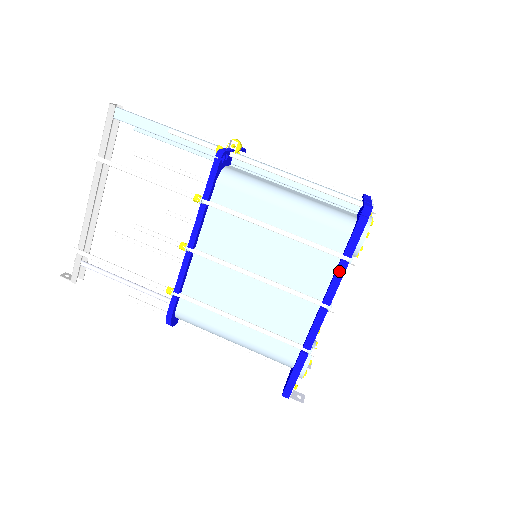
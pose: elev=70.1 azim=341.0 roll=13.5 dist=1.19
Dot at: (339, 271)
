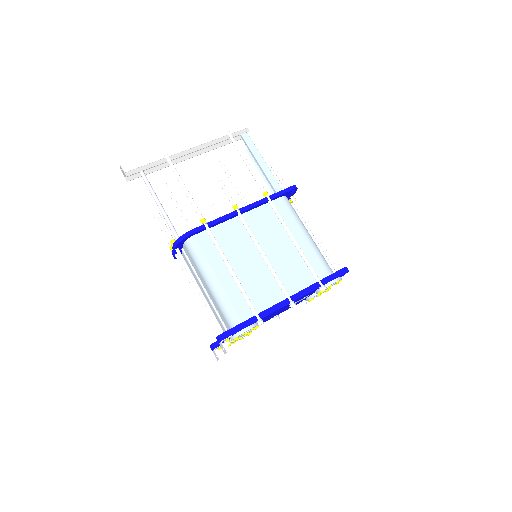
Dot at: (313, 286)
